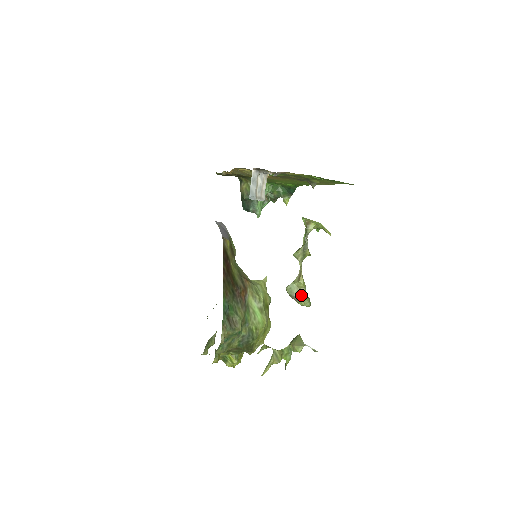
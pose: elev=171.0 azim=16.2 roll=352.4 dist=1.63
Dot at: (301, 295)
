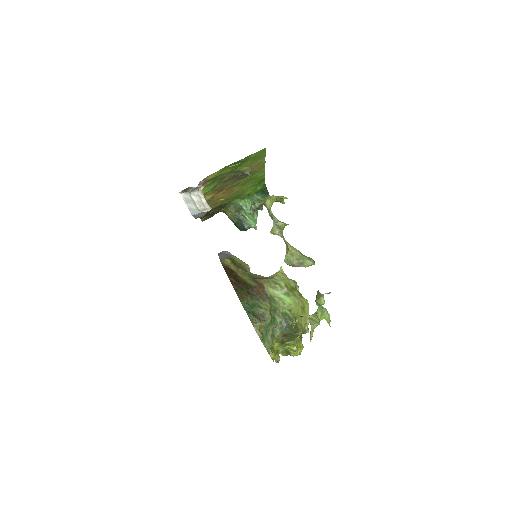
Dot at: (298, 259)
